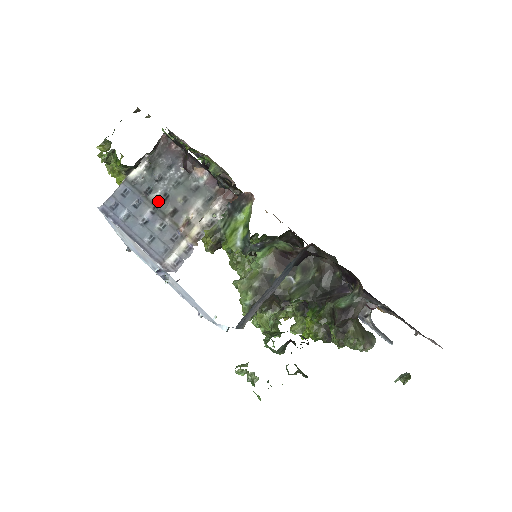
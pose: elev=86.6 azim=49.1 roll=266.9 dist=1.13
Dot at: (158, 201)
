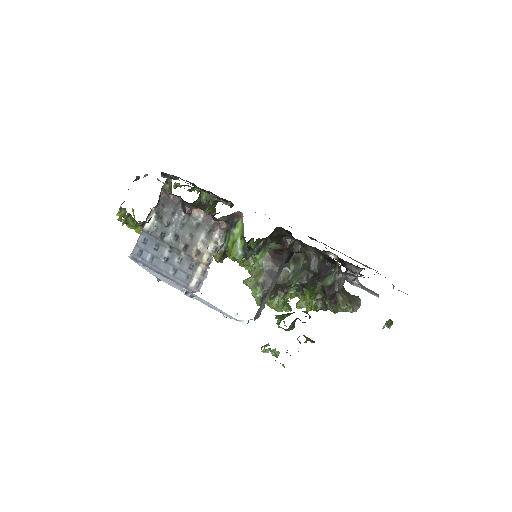
Dot at: (172, 242)
